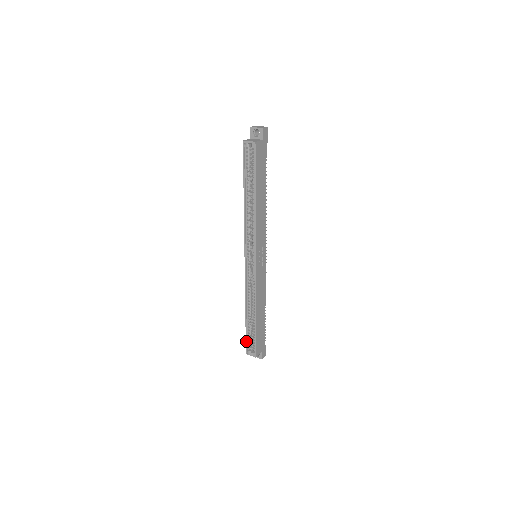
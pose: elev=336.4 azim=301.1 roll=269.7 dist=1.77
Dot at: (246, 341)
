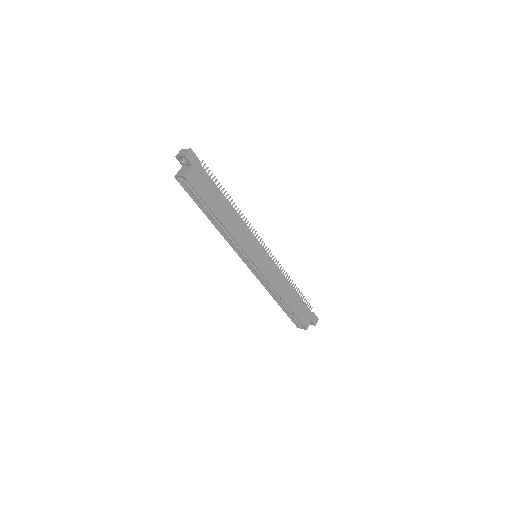
Dot at: (291, 320)
